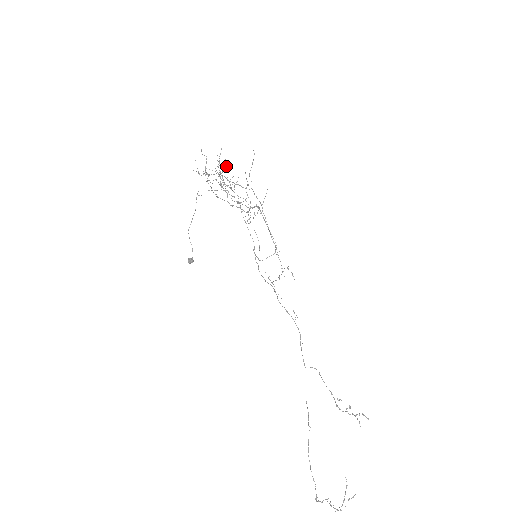
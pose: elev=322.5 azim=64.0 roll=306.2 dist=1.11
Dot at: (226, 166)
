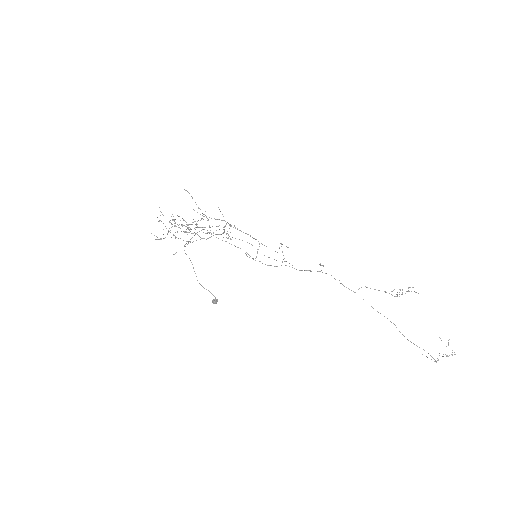
Dot at: occluded
